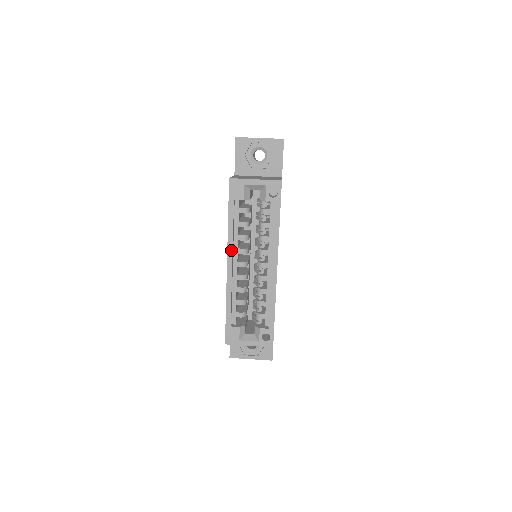
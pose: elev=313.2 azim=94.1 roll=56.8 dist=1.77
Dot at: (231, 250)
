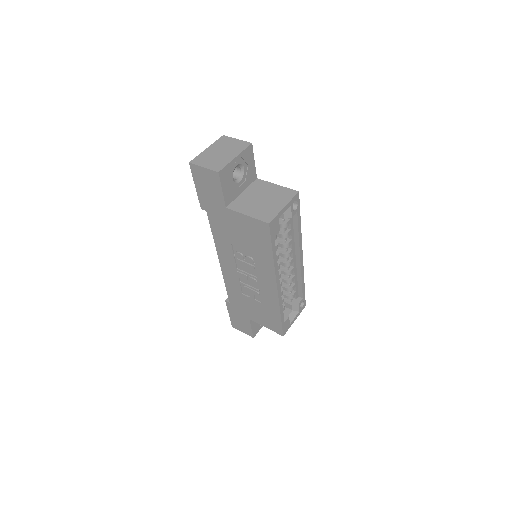
Dot at: (278, 275)
